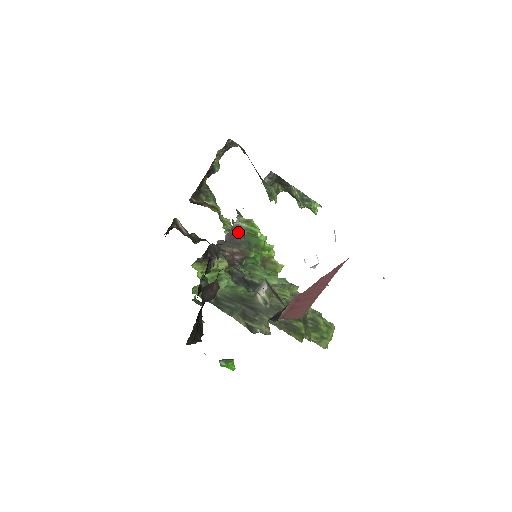
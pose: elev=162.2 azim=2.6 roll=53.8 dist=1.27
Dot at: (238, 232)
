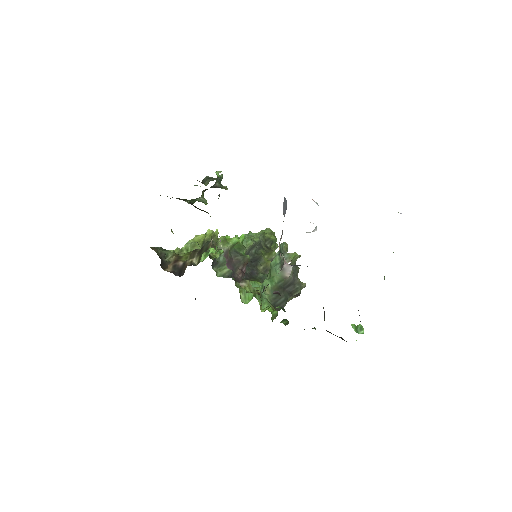
Dot at: (228, 255)
